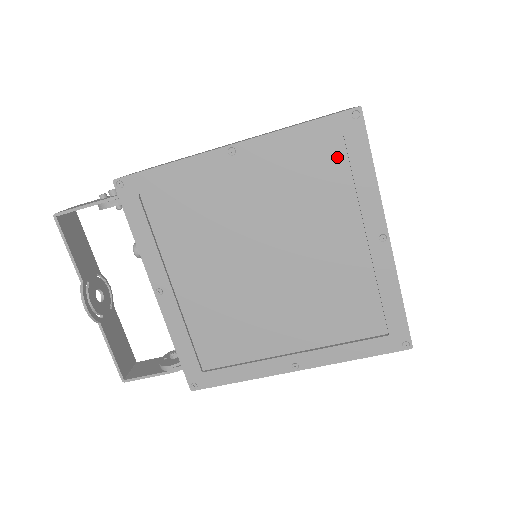
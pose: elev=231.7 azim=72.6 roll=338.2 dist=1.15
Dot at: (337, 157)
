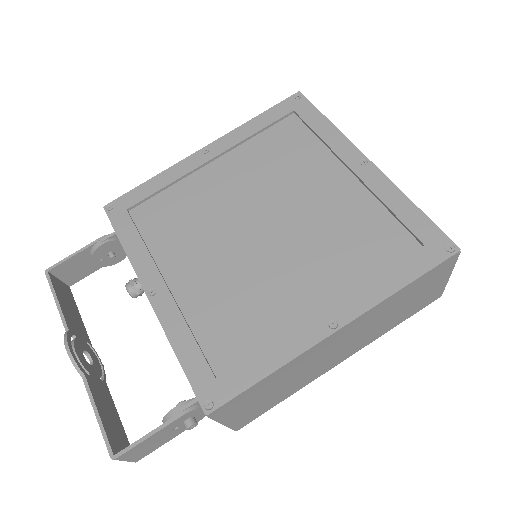
Dot at: (295, 128)
